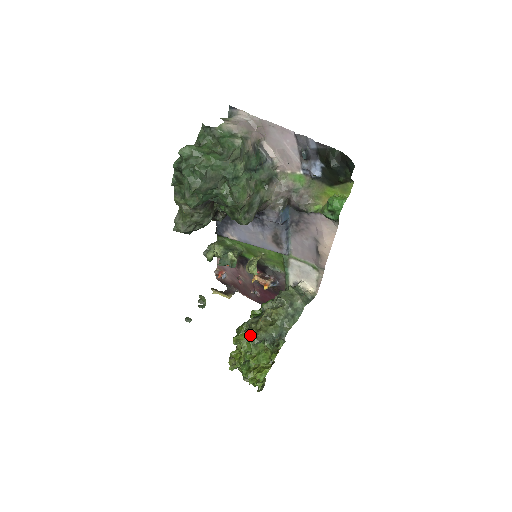
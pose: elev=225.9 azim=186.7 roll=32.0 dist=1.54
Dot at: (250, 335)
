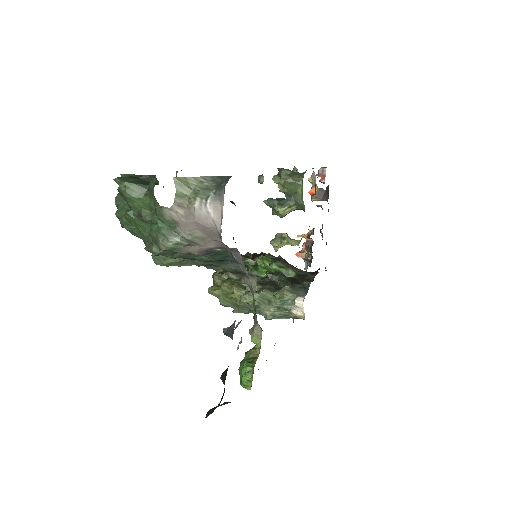
Dot at: (213, 279)
